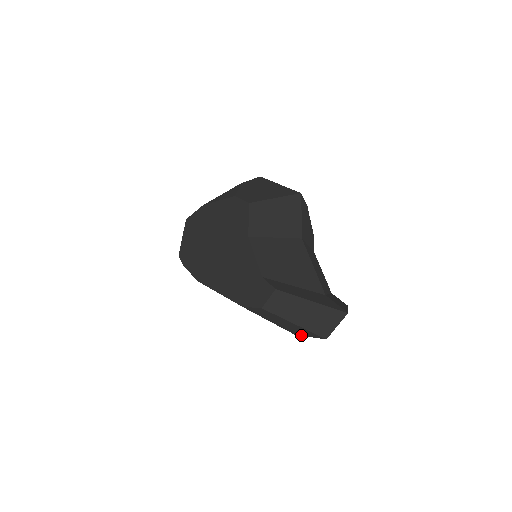
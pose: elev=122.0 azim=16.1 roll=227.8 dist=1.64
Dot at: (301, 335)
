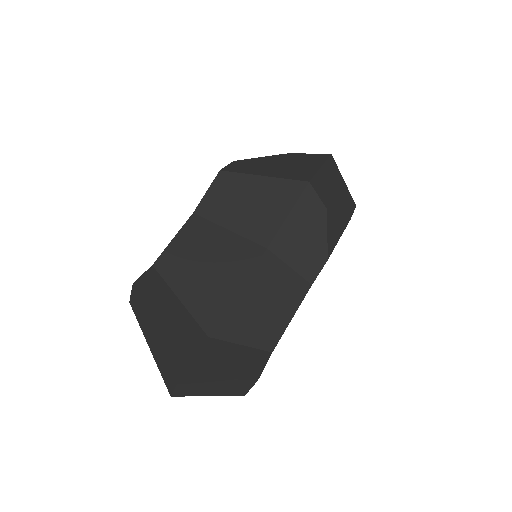
Dot at: occluded
